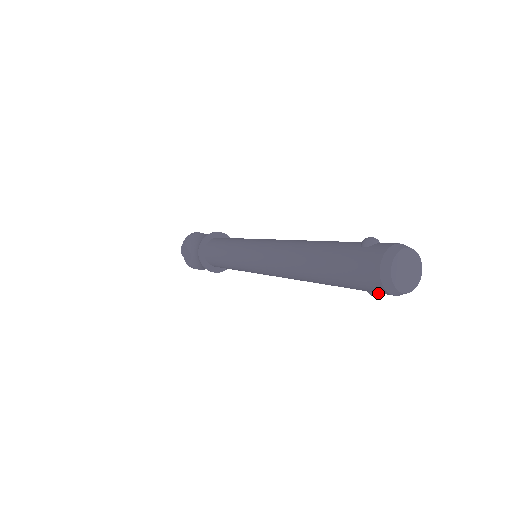
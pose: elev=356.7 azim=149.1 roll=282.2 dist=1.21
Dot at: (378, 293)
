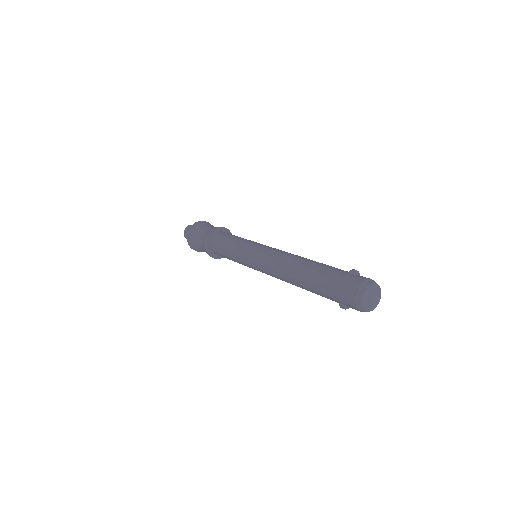
Dot at: (346, 306)
